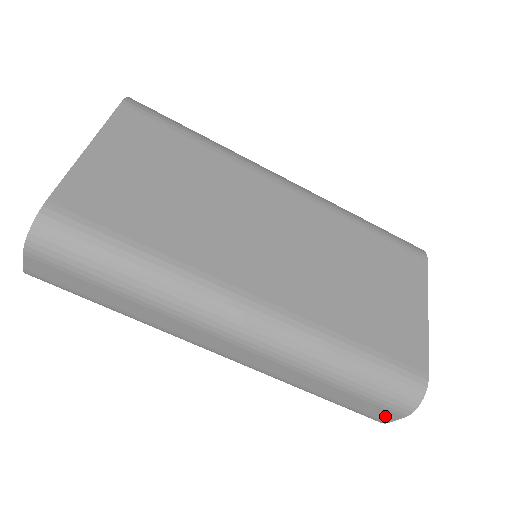
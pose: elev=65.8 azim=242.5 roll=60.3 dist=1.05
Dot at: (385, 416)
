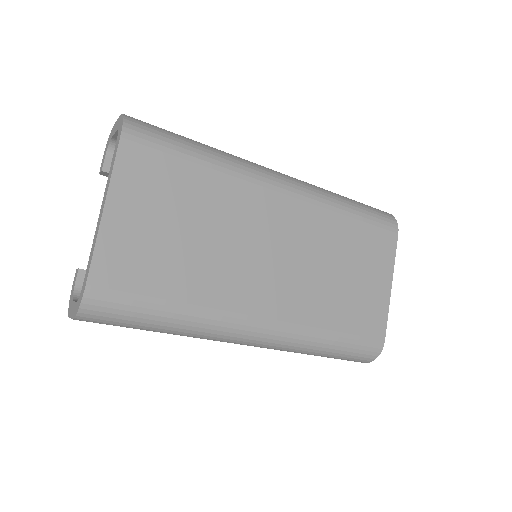
Dot at: occluded
